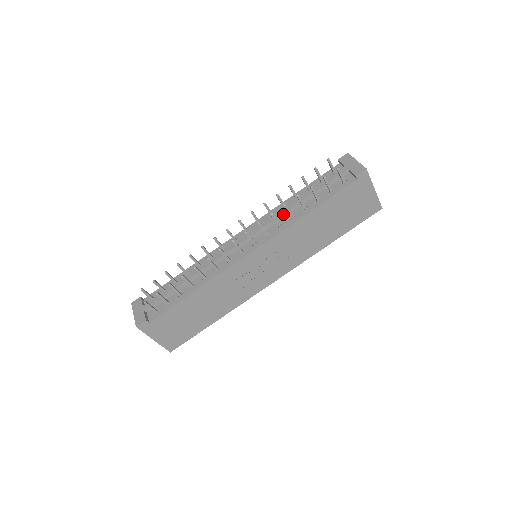
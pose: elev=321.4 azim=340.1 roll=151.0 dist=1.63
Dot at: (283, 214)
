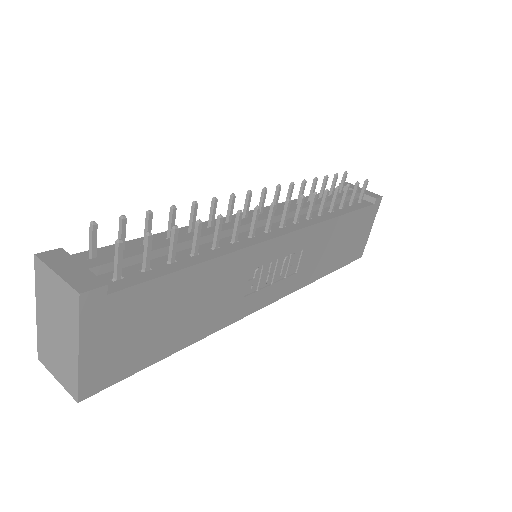
Dot at: occluded
